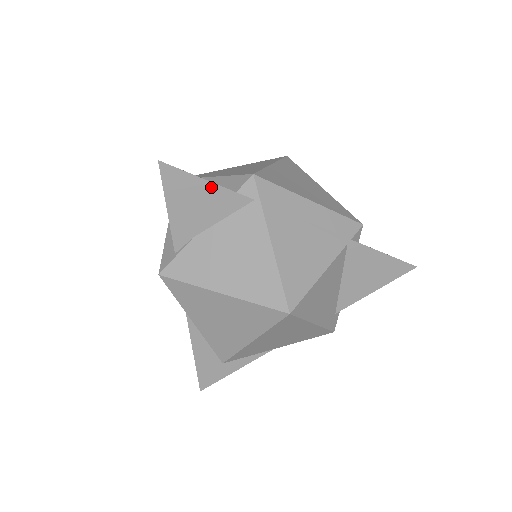
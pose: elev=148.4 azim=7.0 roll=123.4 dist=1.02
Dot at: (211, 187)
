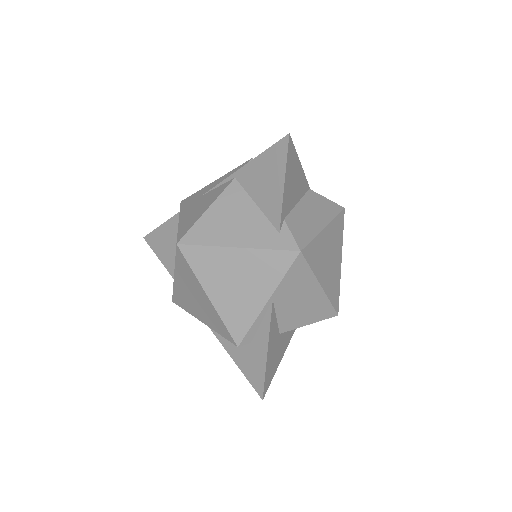
Dot at: (163, 227)
